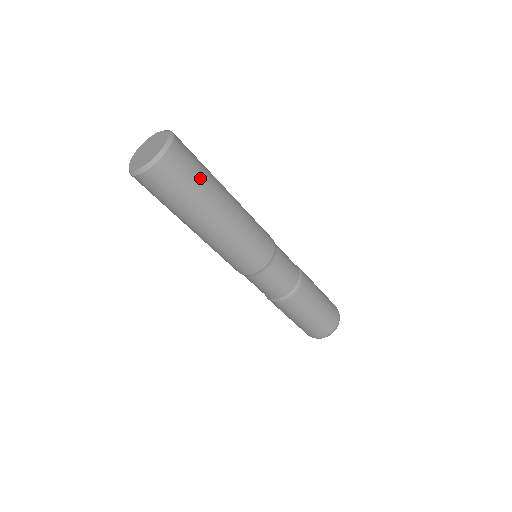
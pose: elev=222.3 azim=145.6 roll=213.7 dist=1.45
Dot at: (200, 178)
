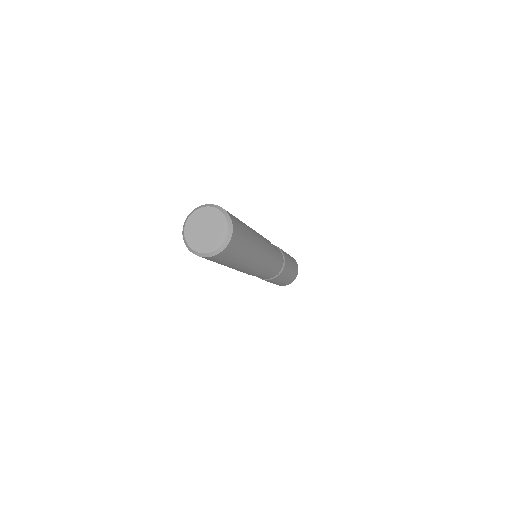
Dot at: (244, 229)
